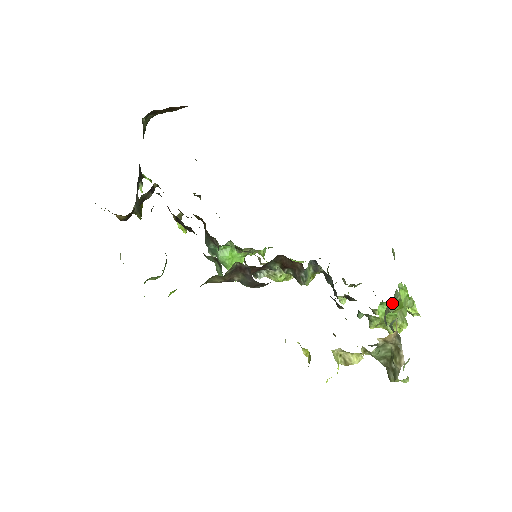
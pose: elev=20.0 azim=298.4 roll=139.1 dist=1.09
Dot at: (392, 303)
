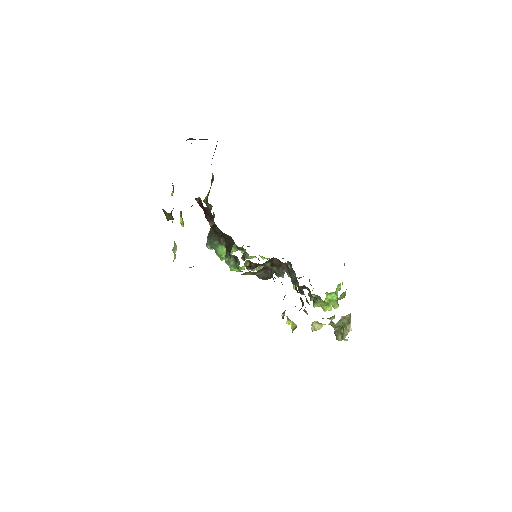
Dot at: (341, 295)
